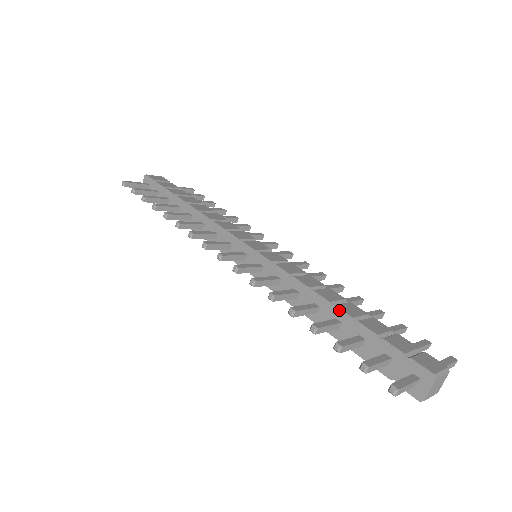
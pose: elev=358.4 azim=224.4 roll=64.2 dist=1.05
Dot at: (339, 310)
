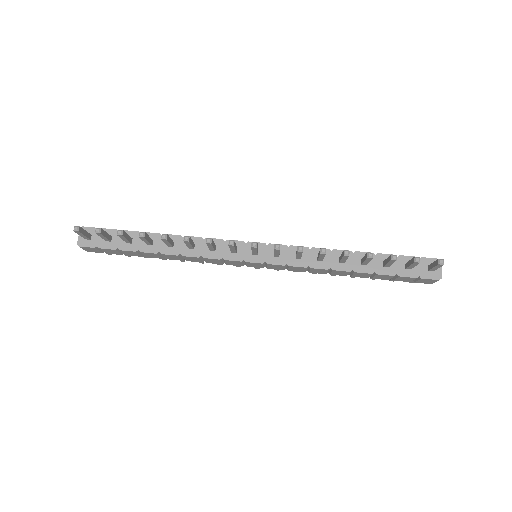
Dot at: (361, 253)
